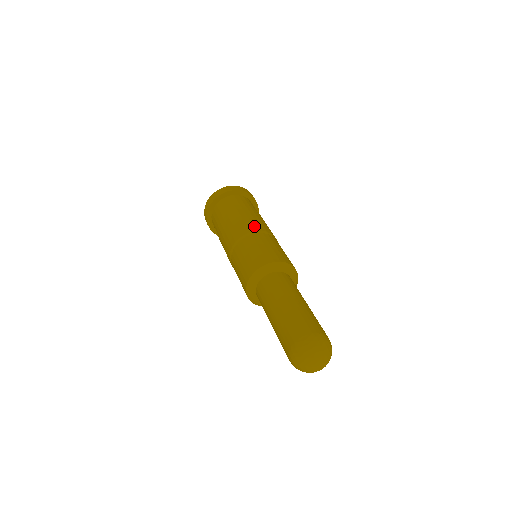
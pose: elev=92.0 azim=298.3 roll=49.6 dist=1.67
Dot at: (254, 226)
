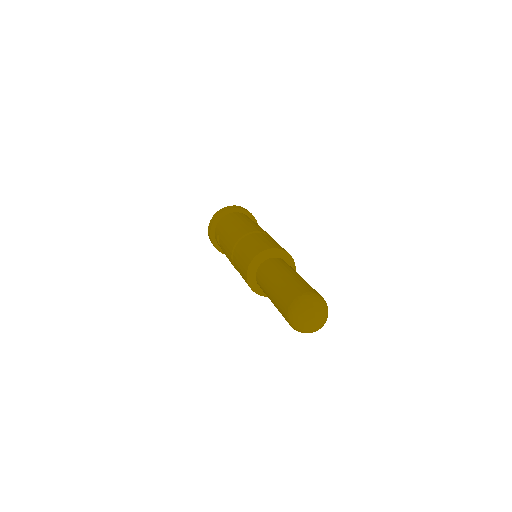
Dot at: (262, 230)
